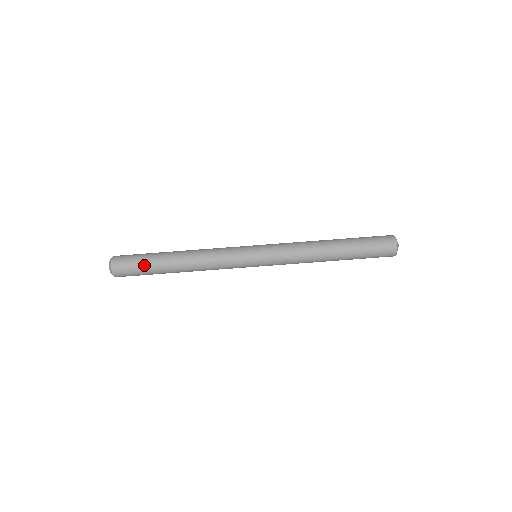
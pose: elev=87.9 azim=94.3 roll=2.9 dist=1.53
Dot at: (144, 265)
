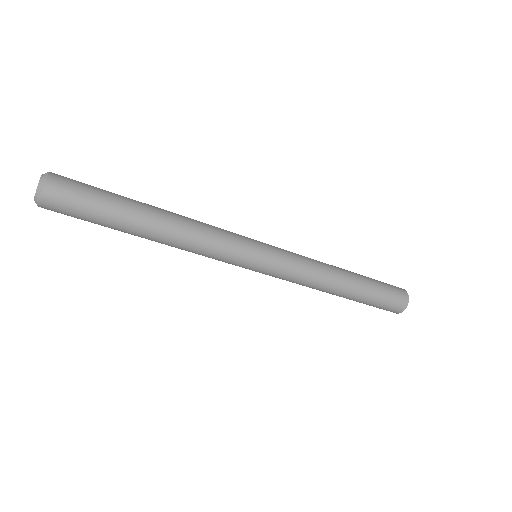
Dot at: (98, 217)
